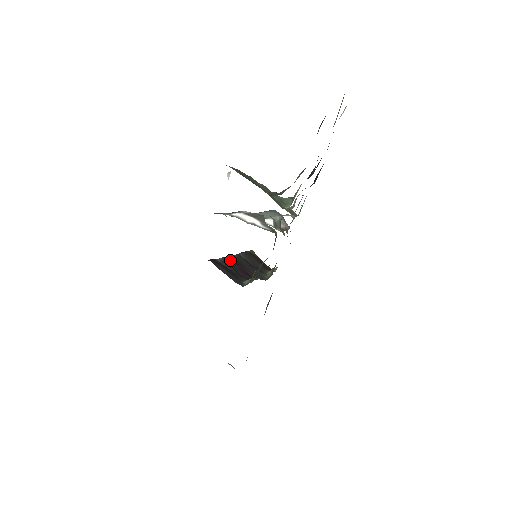
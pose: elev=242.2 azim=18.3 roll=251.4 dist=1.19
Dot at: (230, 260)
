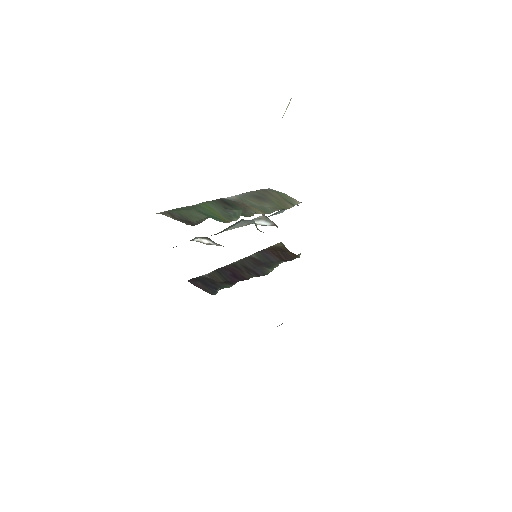
Dot at: (225, 269)
